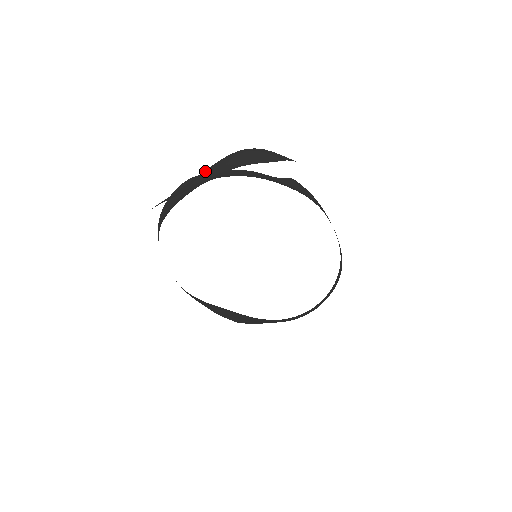
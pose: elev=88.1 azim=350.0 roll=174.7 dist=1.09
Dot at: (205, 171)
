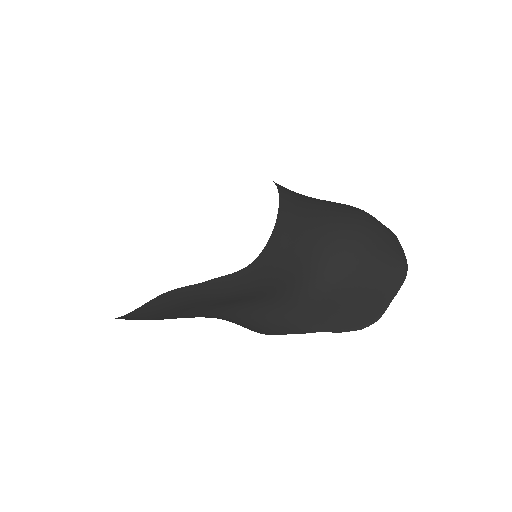
Dot at: occluded
